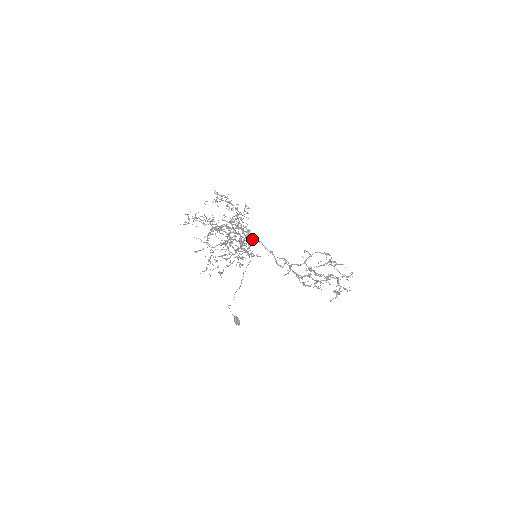
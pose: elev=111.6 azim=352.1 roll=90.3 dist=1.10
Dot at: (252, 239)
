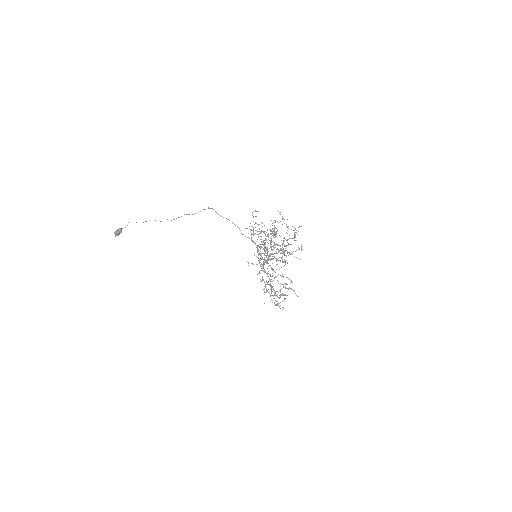
Dot at: (282, 259)
